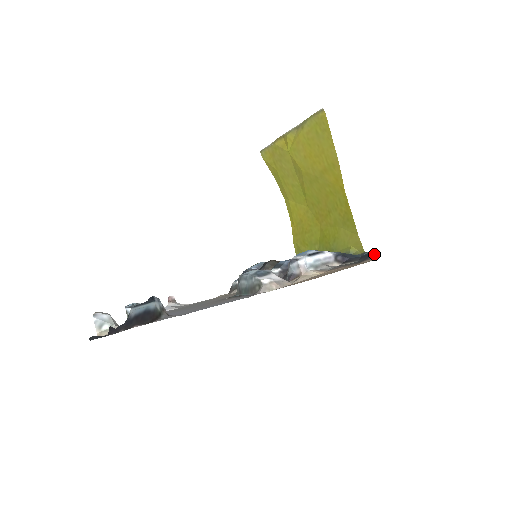
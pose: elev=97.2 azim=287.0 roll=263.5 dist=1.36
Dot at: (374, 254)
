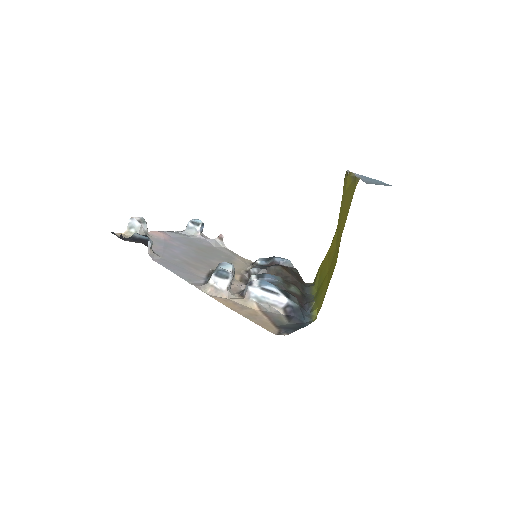
Dot at: (291, 330)
